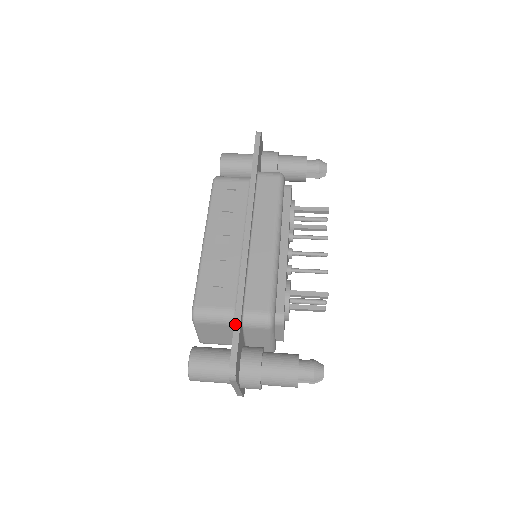
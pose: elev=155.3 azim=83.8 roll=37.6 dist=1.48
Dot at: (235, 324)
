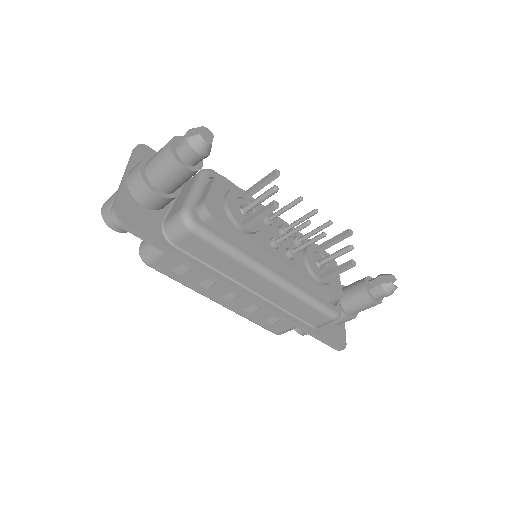
Dot at: occluded
